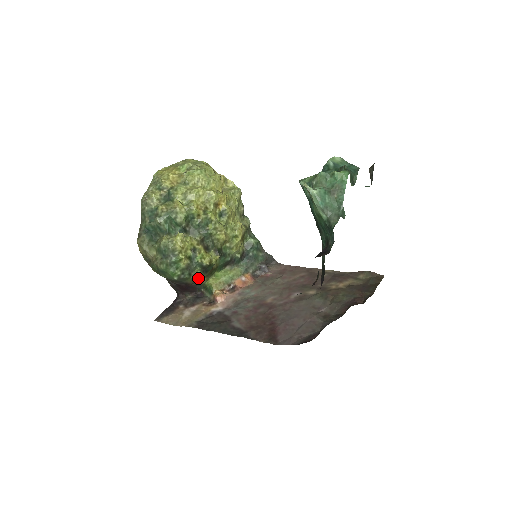
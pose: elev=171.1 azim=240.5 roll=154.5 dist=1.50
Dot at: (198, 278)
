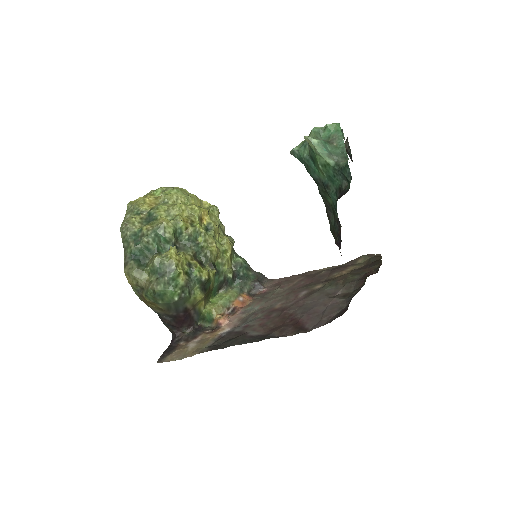
Dot at: (198, 298)
